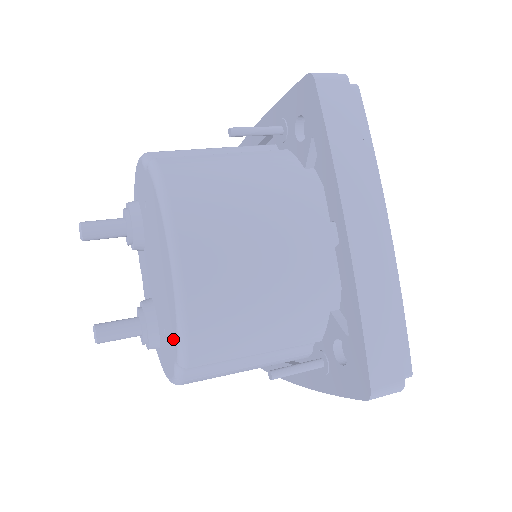
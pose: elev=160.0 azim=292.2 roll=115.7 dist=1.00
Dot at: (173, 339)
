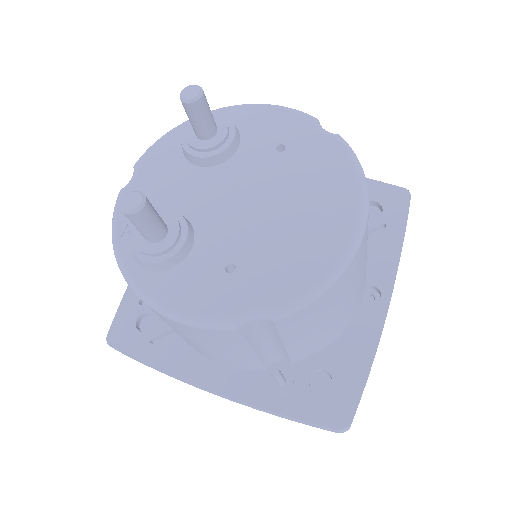
Dot at: (282, 286)
